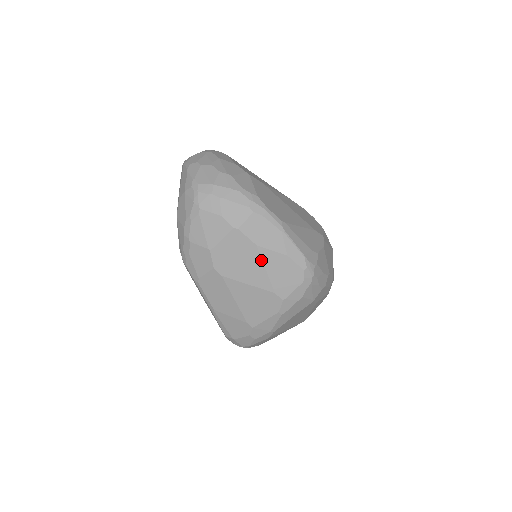
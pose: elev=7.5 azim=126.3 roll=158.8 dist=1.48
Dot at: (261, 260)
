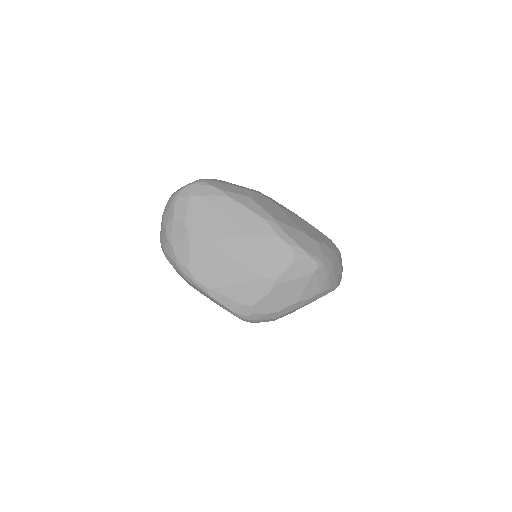
Dot at: occluded
